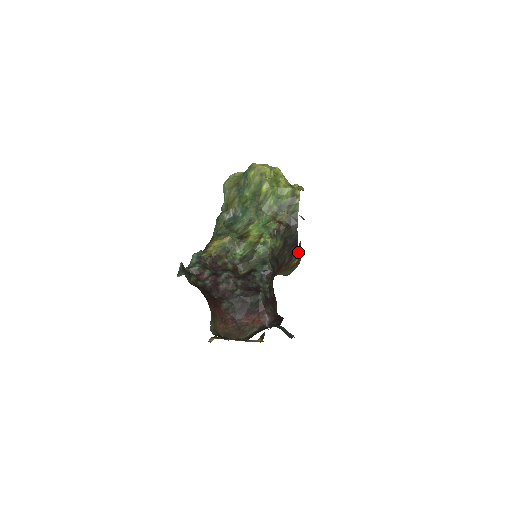
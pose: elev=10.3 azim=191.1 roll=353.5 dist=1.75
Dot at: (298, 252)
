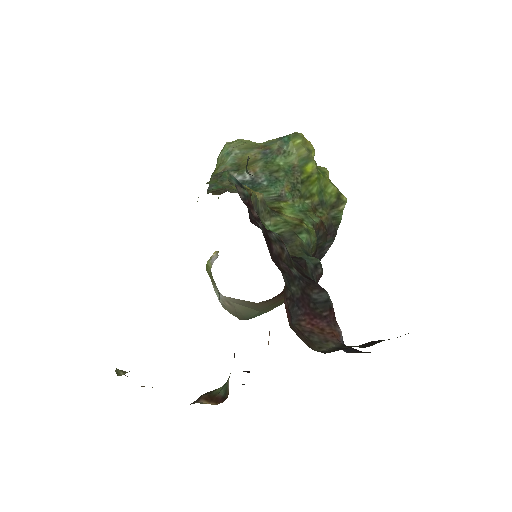
Dot at: occluded
